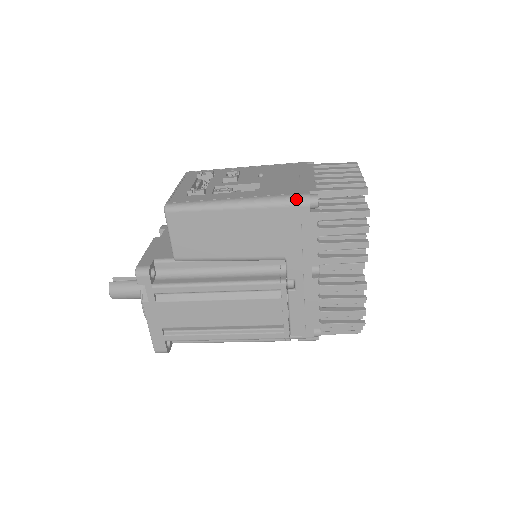
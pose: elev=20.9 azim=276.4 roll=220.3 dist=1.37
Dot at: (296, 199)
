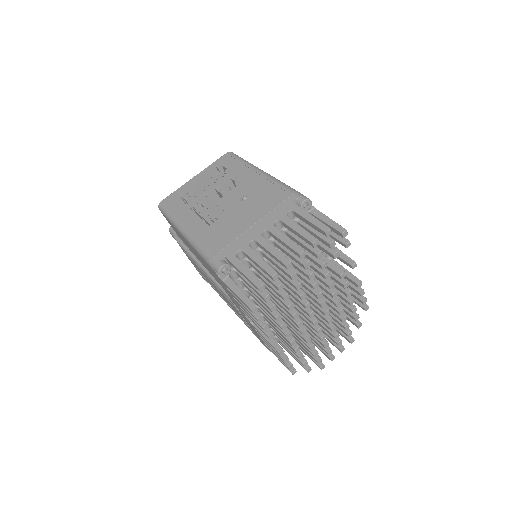
Dot at: (208, 259)
